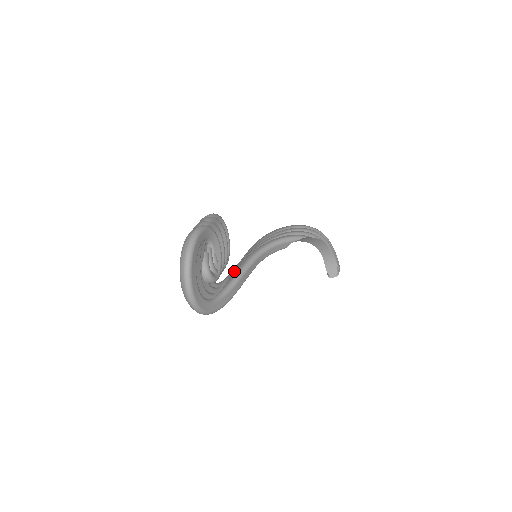
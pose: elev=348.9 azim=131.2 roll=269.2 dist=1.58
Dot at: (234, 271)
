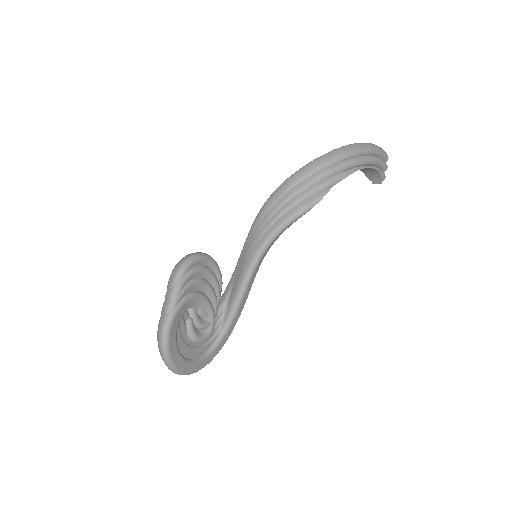
Dot at: (234, 283)
